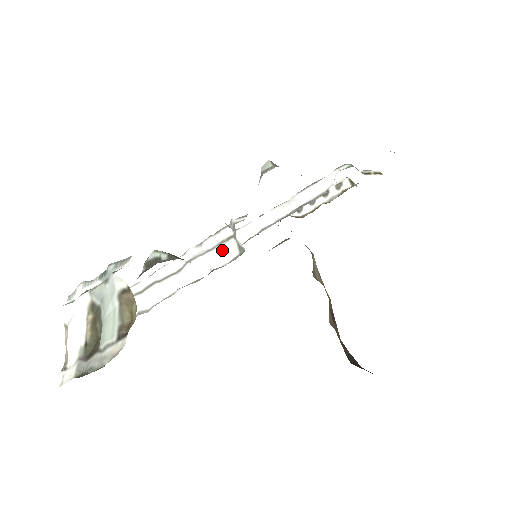
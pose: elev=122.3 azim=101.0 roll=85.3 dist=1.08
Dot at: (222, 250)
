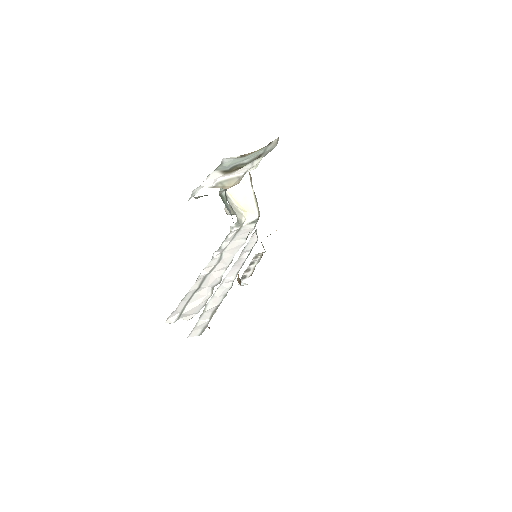
Dot at: (241, 232)
